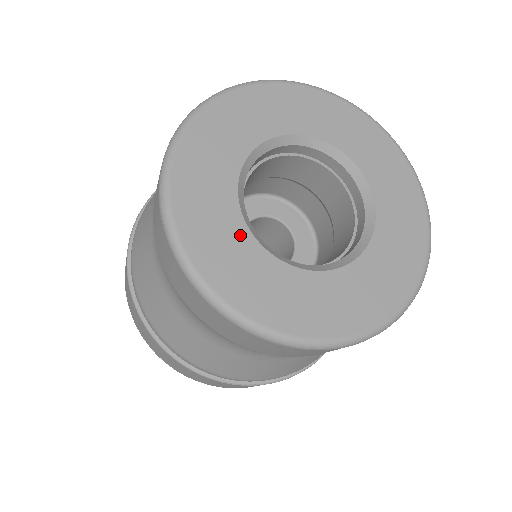
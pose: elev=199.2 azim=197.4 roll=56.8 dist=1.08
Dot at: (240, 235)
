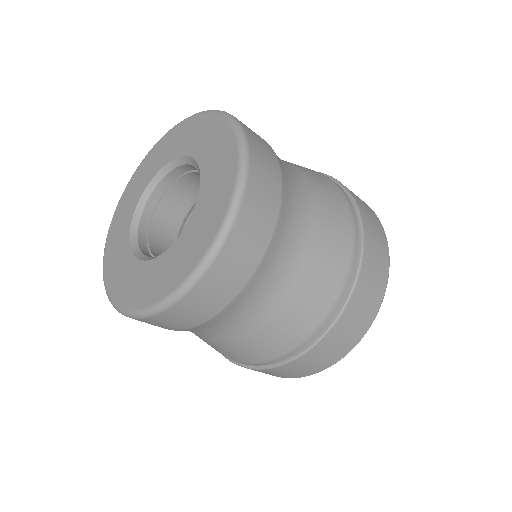
Dot at: (136, 268)
